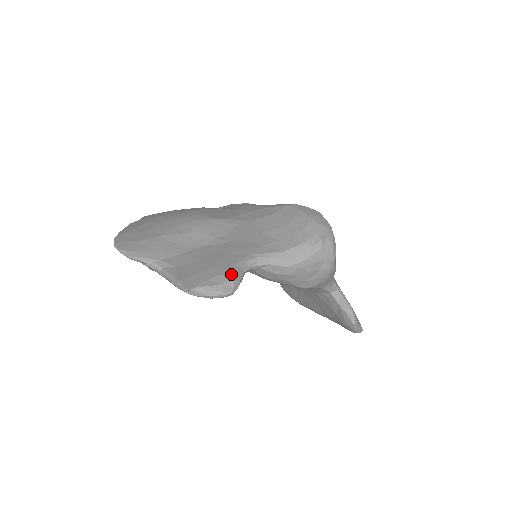
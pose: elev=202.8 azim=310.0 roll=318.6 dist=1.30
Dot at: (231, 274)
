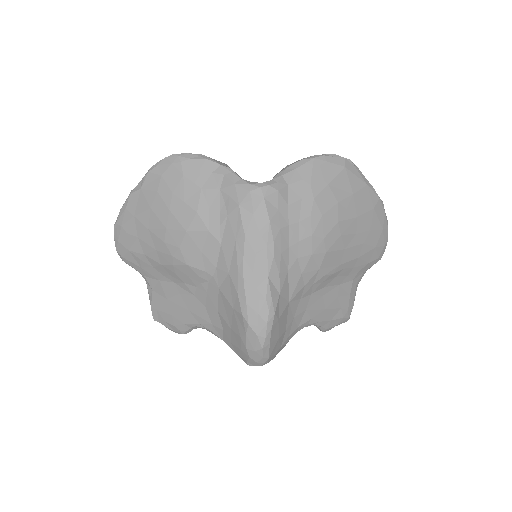
Dot at: (181, 330)
